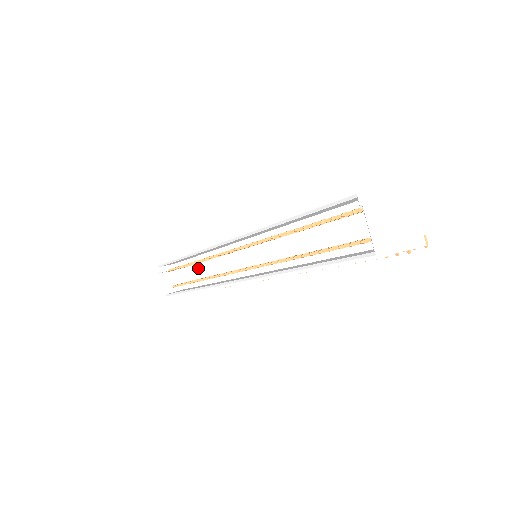
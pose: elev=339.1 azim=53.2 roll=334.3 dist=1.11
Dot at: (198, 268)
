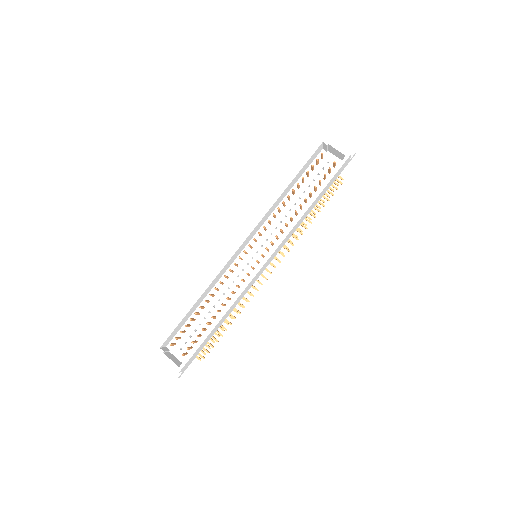
Dot at: (200, 321)
